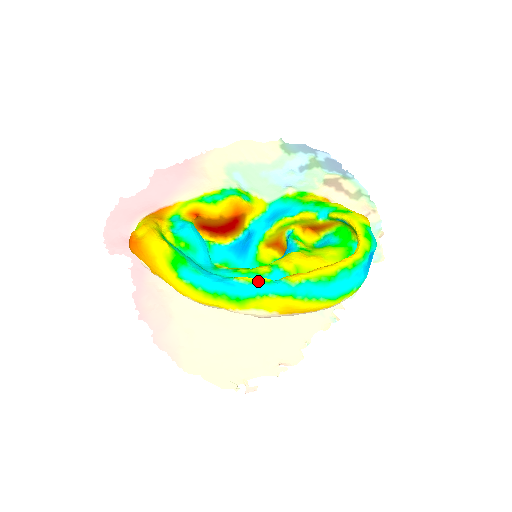
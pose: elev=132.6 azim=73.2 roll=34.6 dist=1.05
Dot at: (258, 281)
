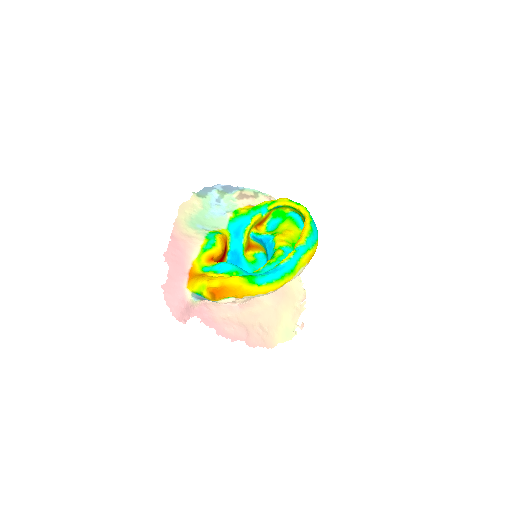
Dot at: (292, 255)
